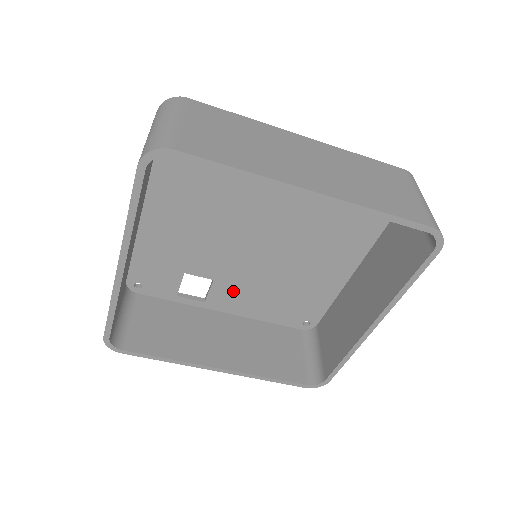
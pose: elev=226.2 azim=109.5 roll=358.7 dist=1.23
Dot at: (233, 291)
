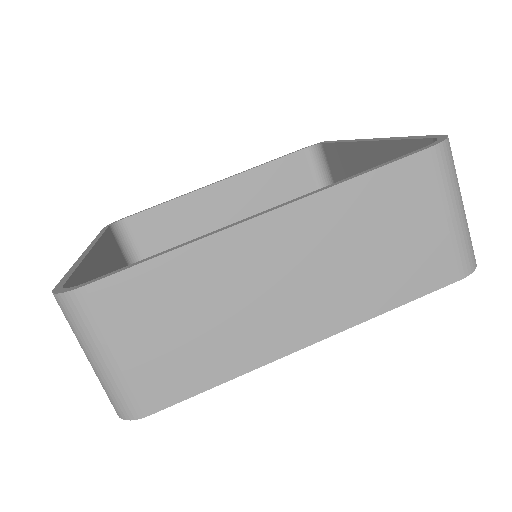
Dot at: occluded
